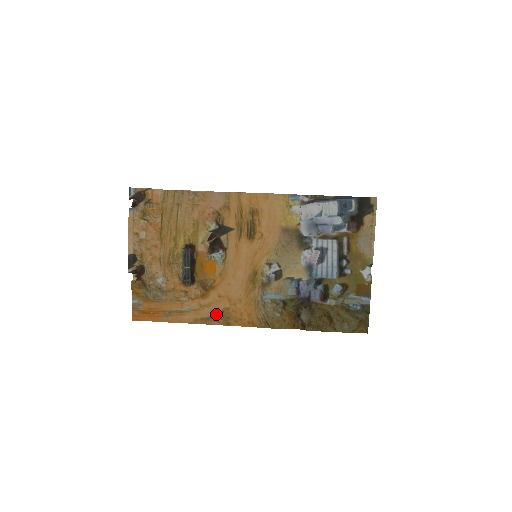
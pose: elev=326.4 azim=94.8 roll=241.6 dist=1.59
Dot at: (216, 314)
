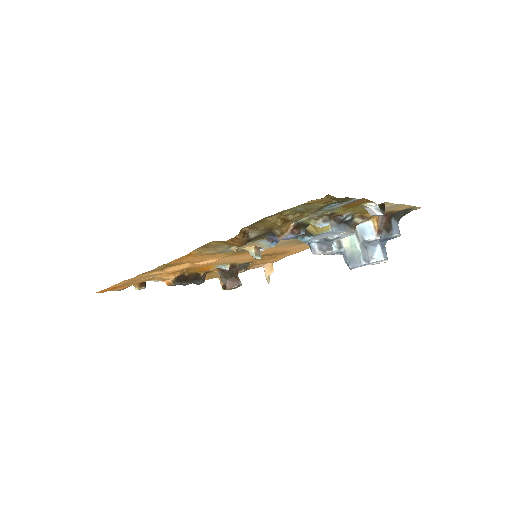
Dot at: (166, 268)
